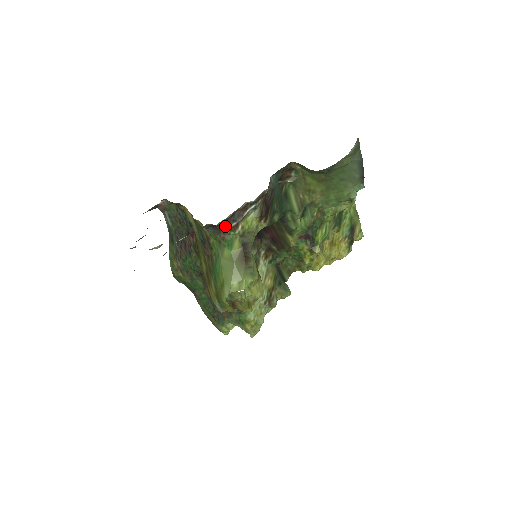
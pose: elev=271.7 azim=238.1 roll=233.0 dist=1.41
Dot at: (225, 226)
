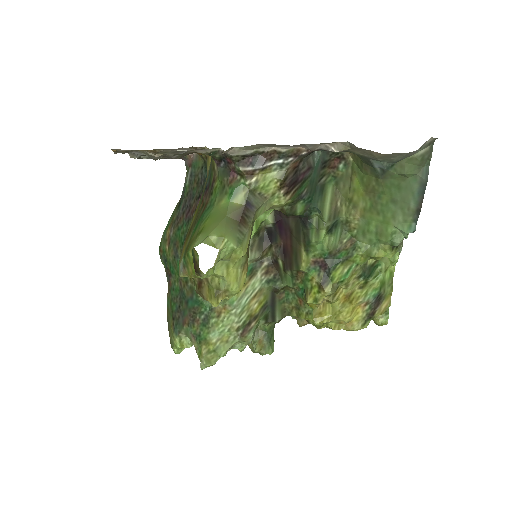
Dot at: (239, 165)
